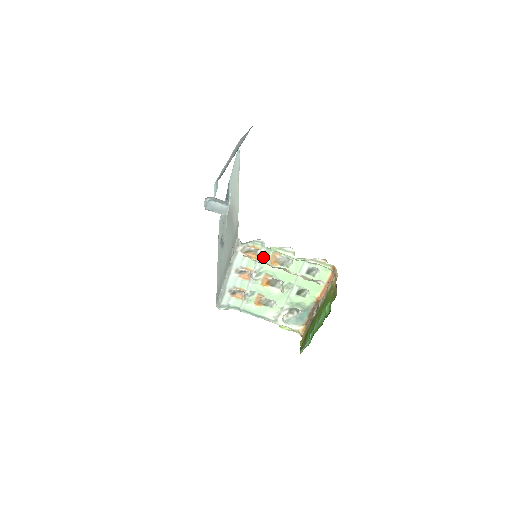
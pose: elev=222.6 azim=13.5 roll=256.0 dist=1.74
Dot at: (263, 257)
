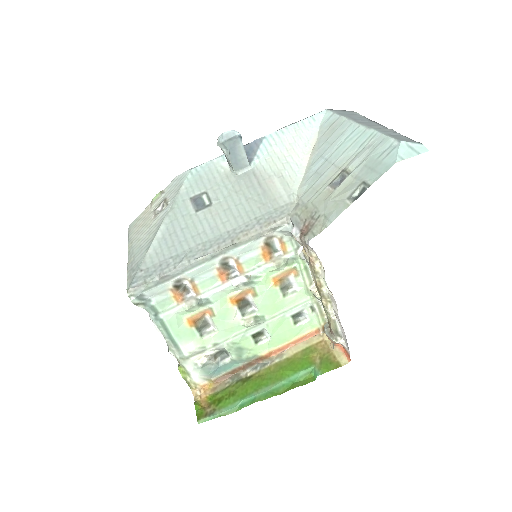
Dot at: (282, 265)
